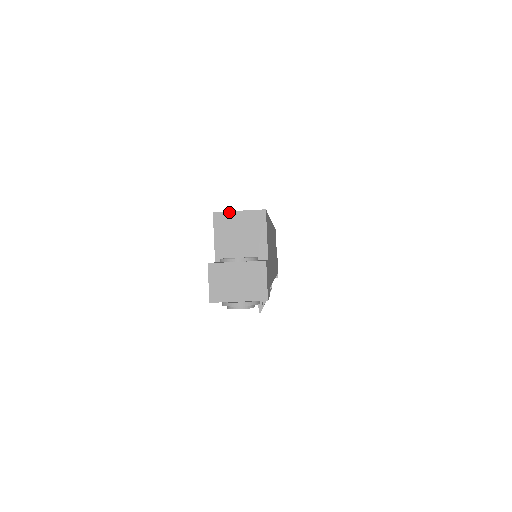
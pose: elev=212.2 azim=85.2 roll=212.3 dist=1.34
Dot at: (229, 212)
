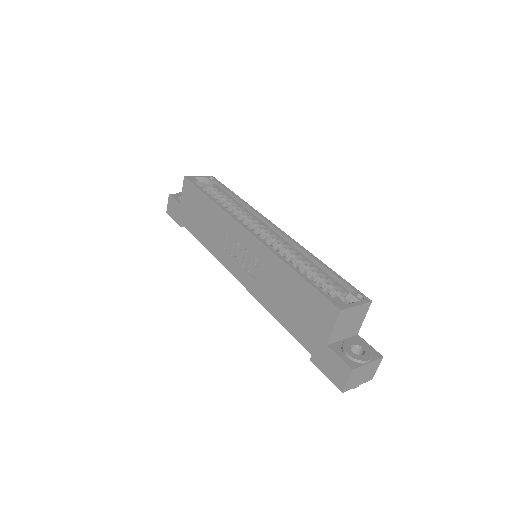
Dot at: (351, 308)
